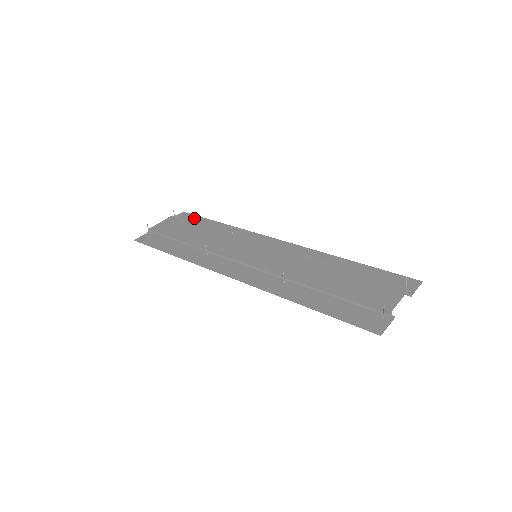
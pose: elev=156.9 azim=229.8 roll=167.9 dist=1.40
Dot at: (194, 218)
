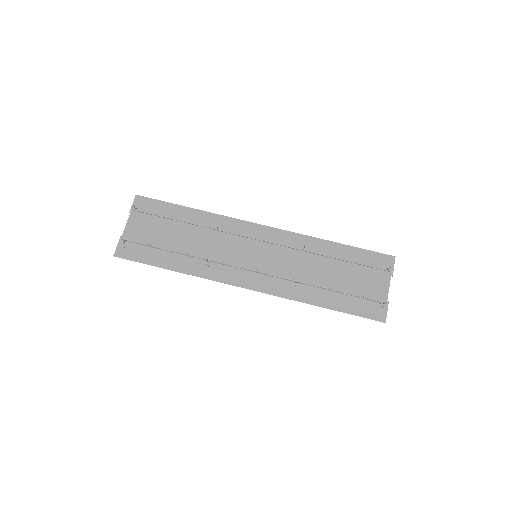
Dot at: (157, 205)
